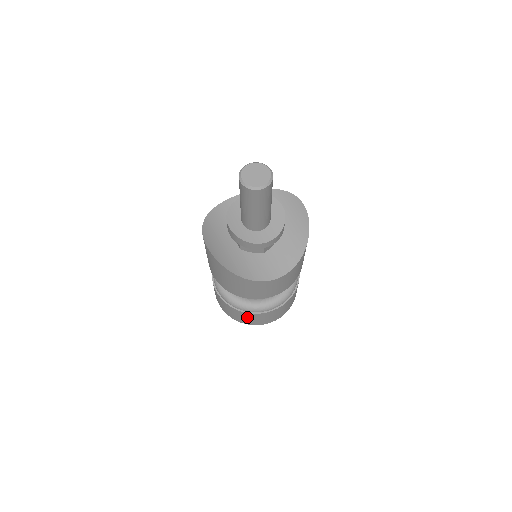
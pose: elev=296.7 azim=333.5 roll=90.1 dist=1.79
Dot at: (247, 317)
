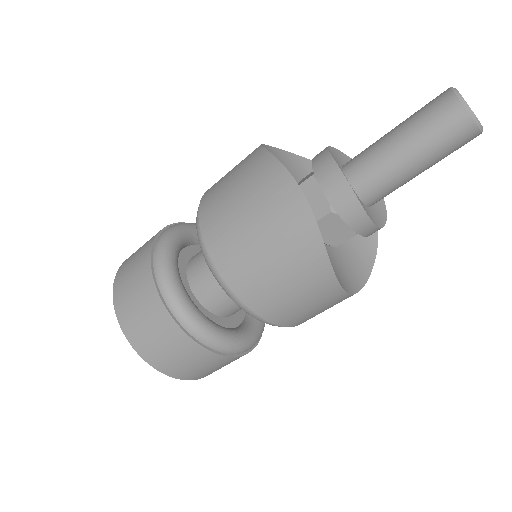
Dot at: (194, 360)
